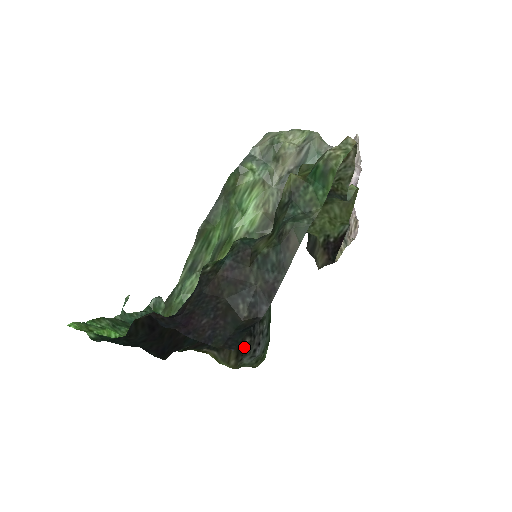
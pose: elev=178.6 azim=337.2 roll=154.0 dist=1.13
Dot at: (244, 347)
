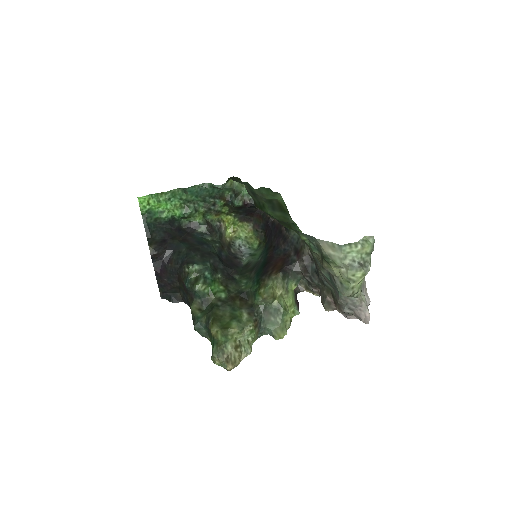
Dot at: (232, 248)
